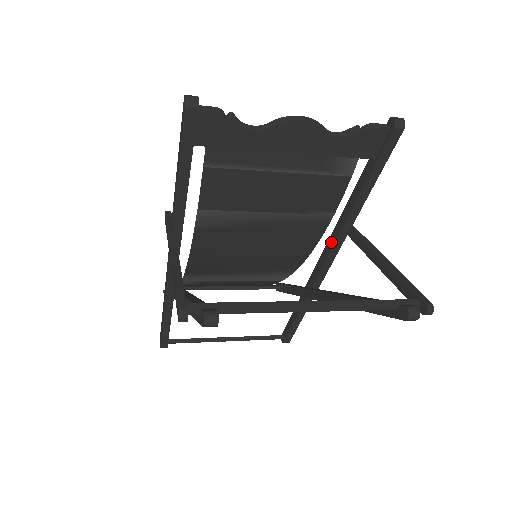
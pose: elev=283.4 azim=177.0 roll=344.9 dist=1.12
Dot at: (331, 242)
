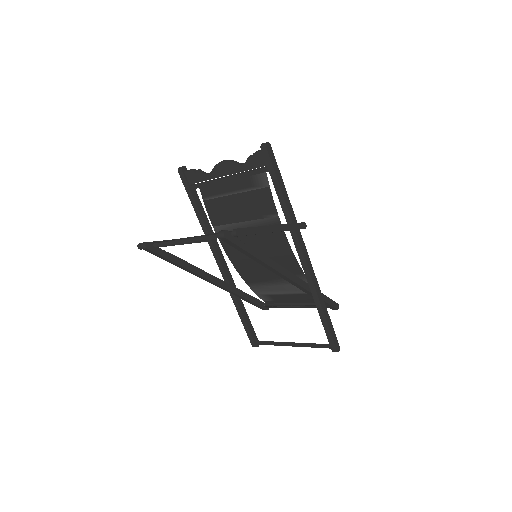
Dot at: (295, 240)
